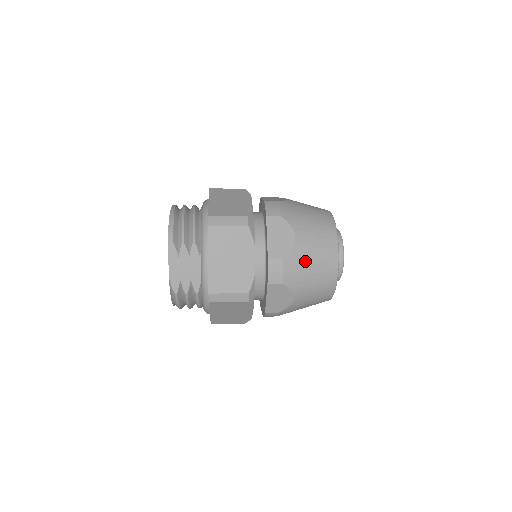
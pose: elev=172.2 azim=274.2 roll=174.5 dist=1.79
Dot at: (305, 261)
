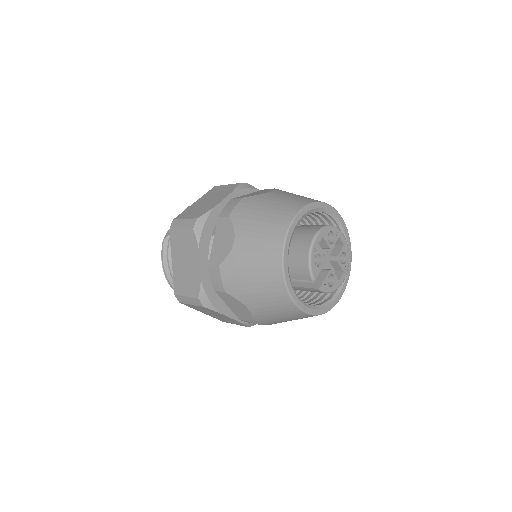
Dot at: (262, 204)
